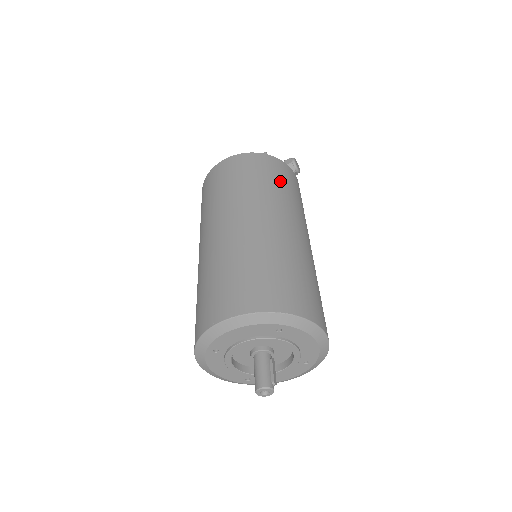
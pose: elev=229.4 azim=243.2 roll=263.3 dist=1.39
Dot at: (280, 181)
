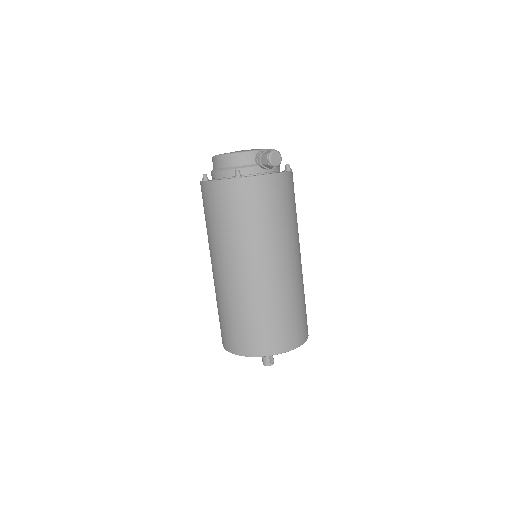
Dot at: (252, 214)
